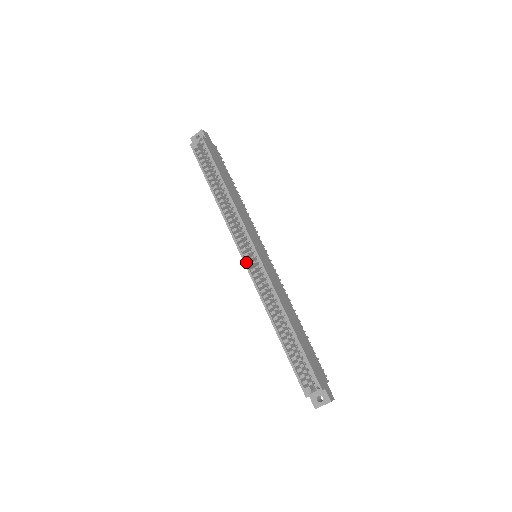
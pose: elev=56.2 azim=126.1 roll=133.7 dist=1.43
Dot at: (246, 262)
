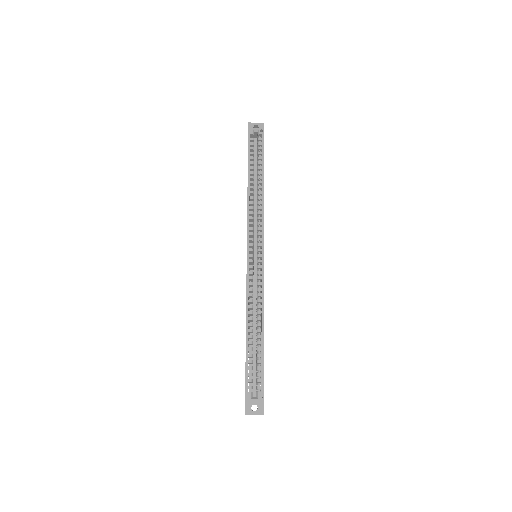
Dot at: (249, 256)
